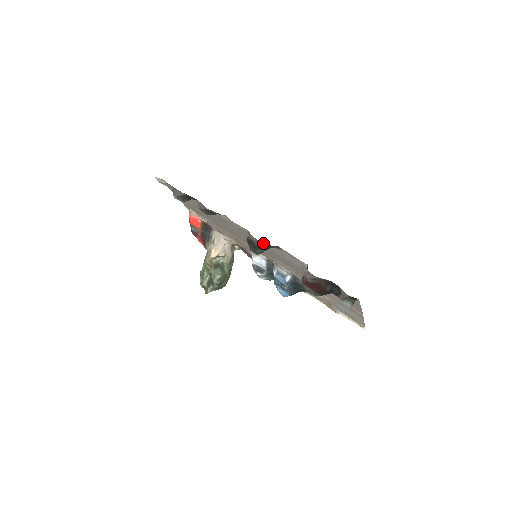
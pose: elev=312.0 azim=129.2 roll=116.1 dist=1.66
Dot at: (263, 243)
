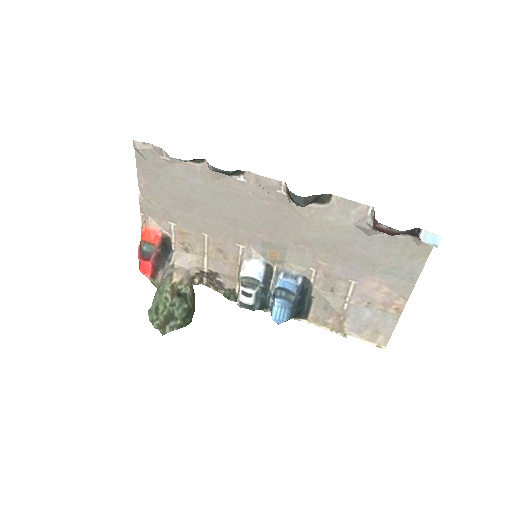
Dot at: occluded
